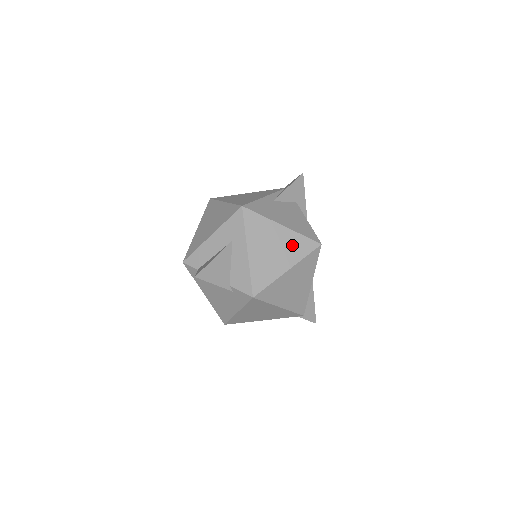
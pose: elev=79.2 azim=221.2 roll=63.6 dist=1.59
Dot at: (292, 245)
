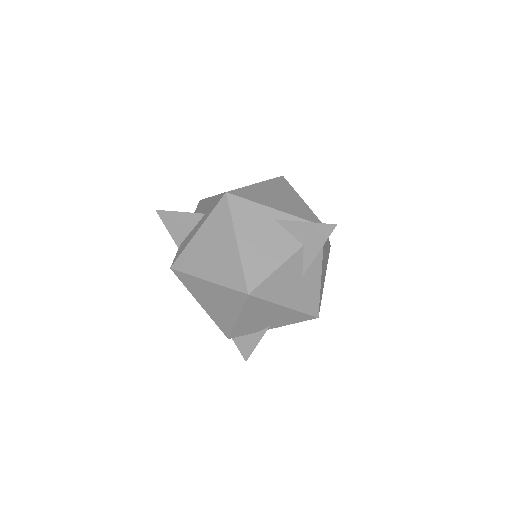
Dot at: (228, 266)
